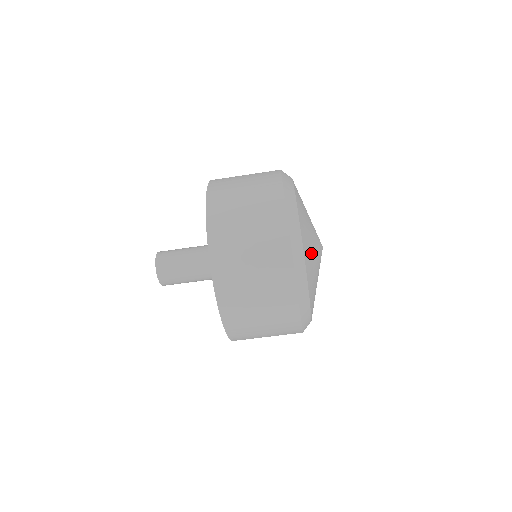
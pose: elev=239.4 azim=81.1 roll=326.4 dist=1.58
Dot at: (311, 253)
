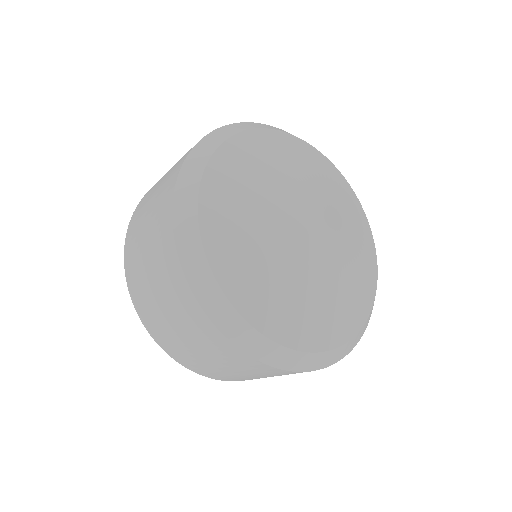
Dot at: (334, 305)
